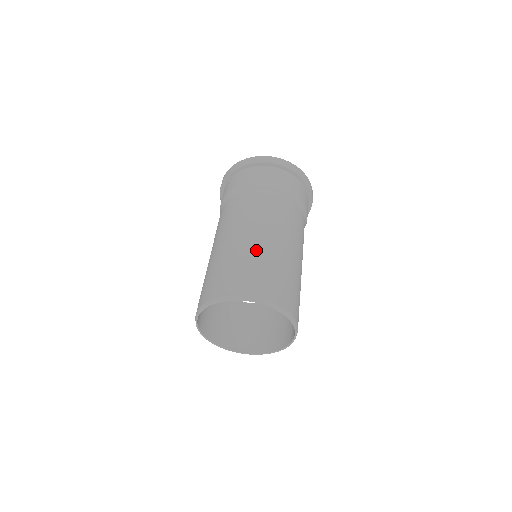
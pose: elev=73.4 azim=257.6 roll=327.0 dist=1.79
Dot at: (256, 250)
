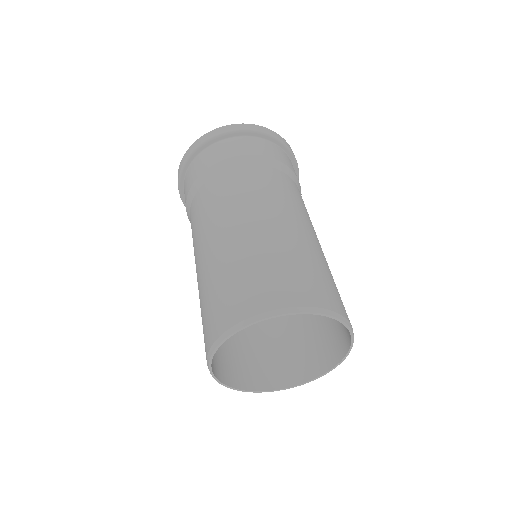
Dot at: (252, 245)
